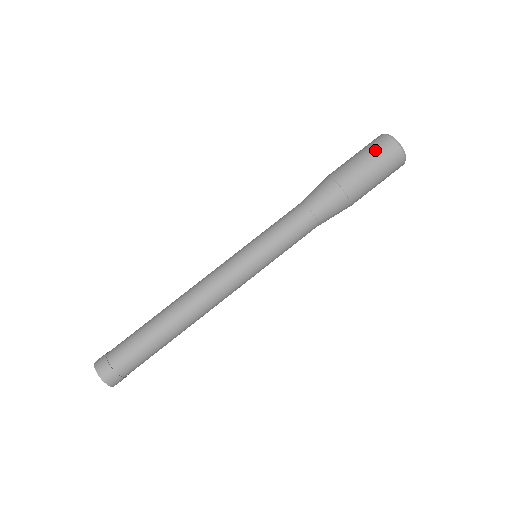
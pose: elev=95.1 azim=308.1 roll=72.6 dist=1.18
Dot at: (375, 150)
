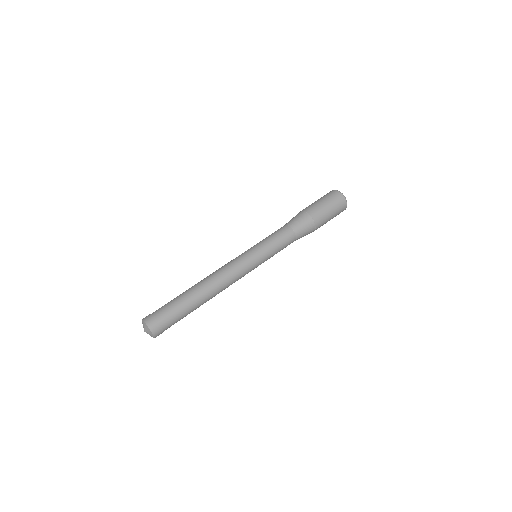
Dot at: occluded
